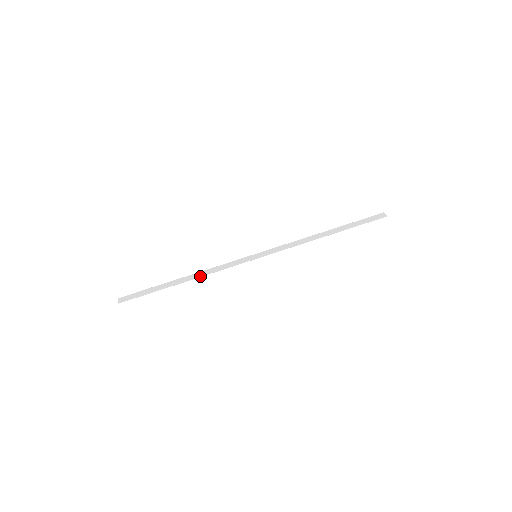
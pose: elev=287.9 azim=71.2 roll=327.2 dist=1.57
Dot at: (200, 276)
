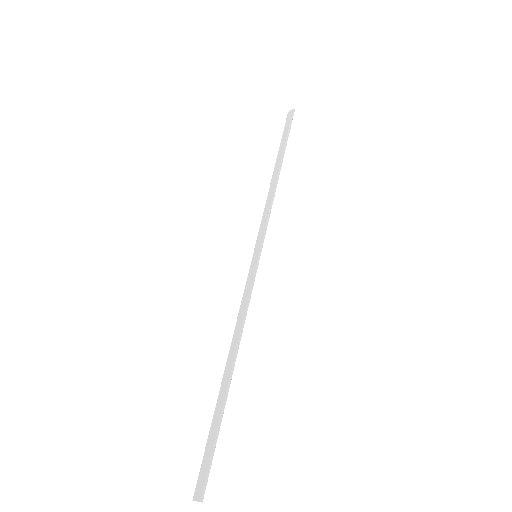
Dot at: (239, 341)
